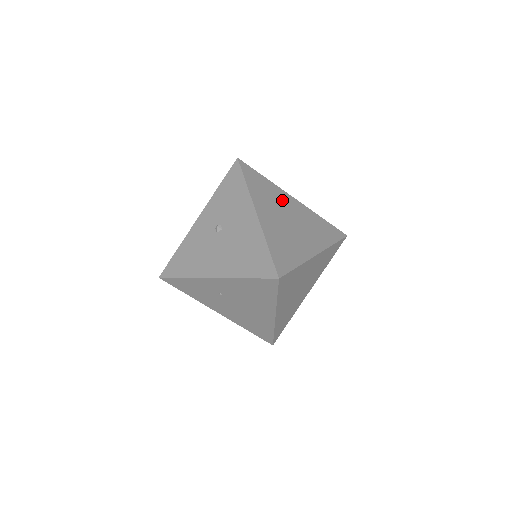
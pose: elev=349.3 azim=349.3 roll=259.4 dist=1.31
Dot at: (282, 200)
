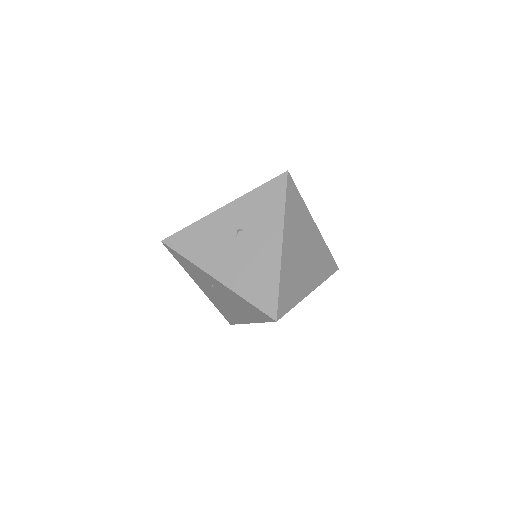
Dot at: (306, 227)
